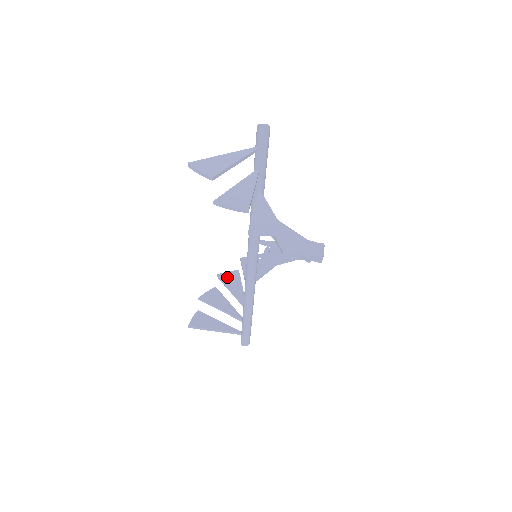
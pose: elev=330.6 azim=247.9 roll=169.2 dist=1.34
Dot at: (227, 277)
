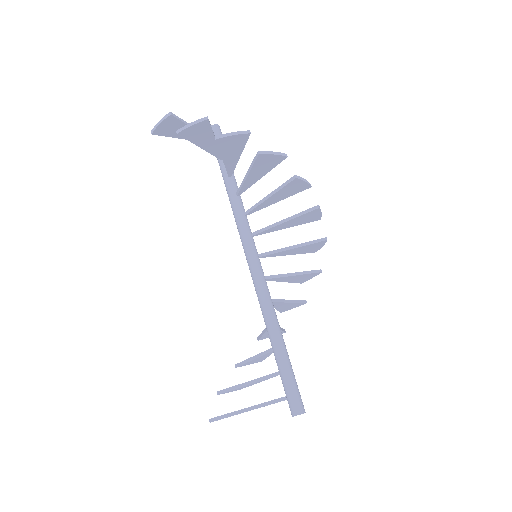
Dot at: occluded
